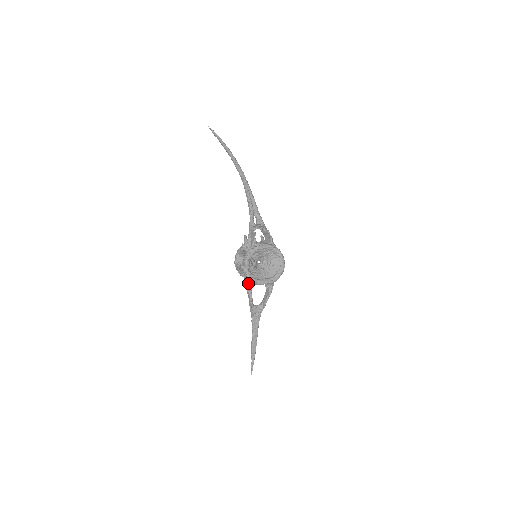
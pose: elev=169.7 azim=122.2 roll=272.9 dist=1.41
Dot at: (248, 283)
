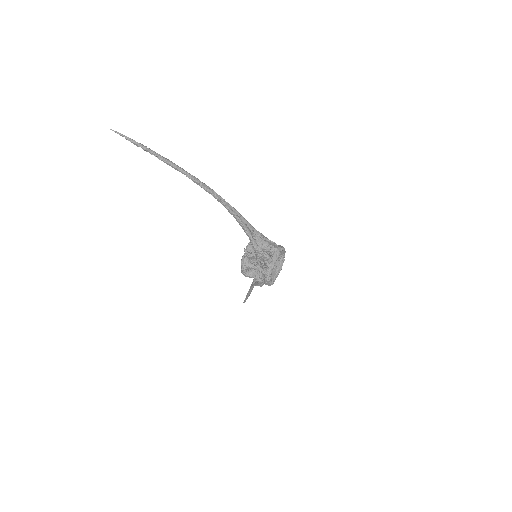
Dot at: occluded
